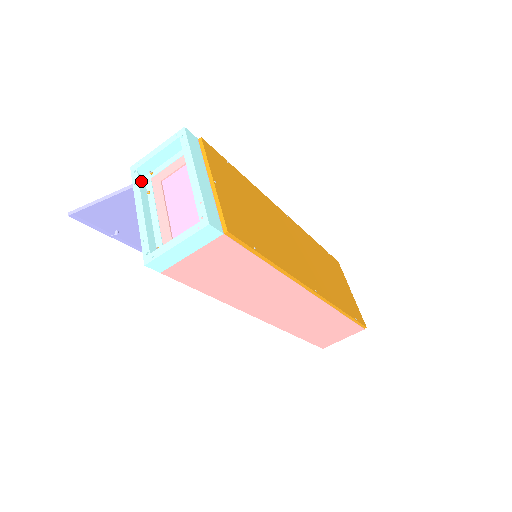
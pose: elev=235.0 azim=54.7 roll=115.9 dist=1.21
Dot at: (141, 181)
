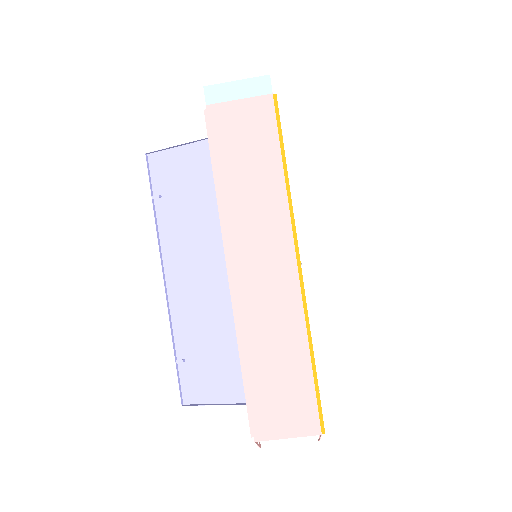
Dot at: occluded
